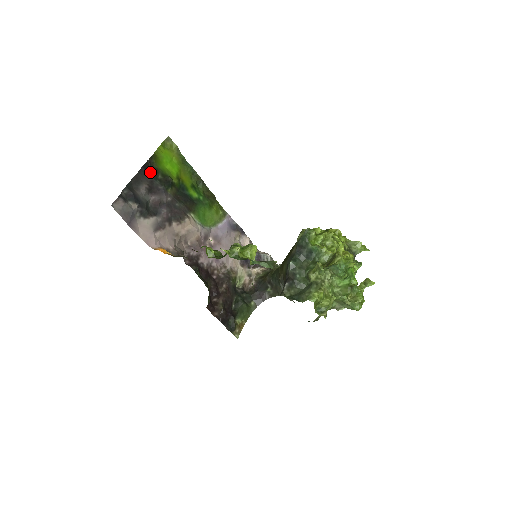
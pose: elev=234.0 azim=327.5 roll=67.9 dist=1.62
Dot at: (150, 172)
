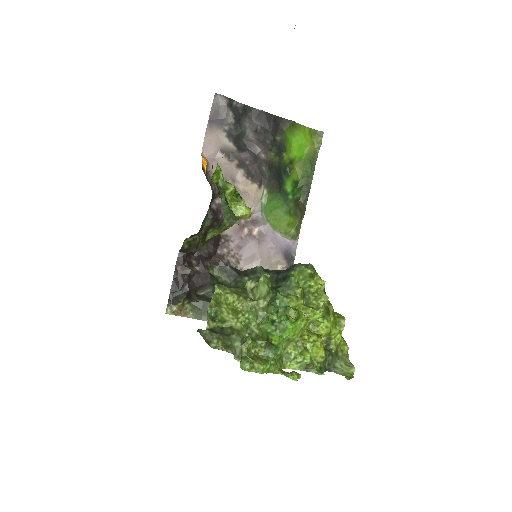
Dot at: (275, 126)
